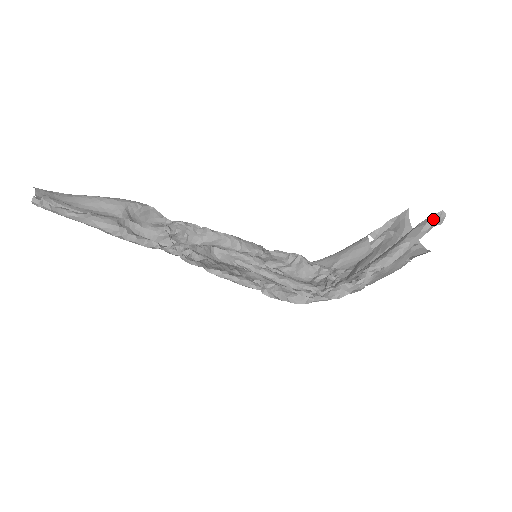
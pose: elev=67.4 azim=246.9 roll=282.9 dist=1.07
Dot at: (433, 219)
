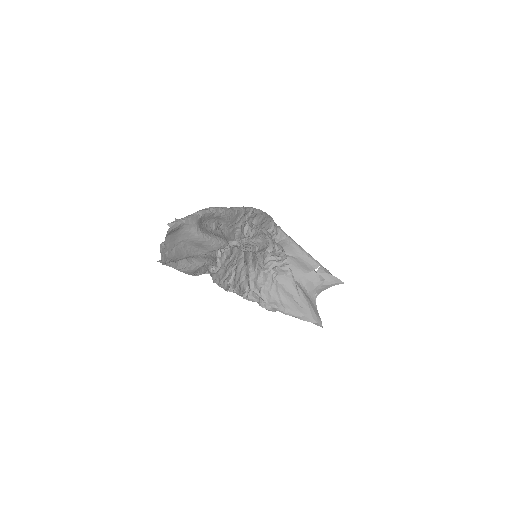
Dot at: (316, 324)
